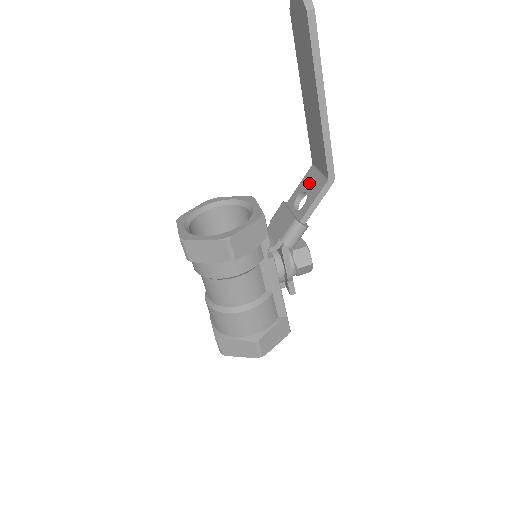
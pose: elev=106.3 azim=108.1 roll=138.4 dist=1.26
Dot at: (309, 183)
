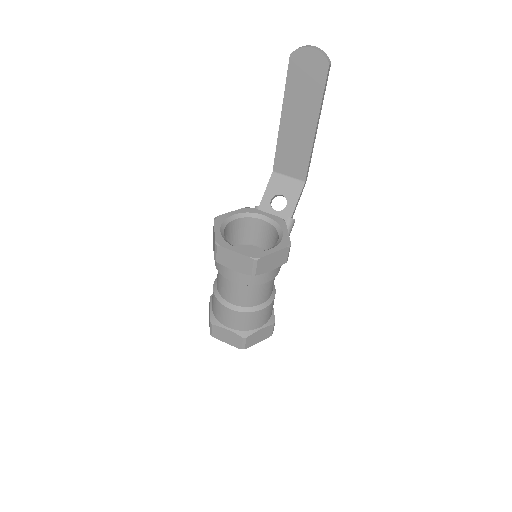
Dot at: (281, 187)
